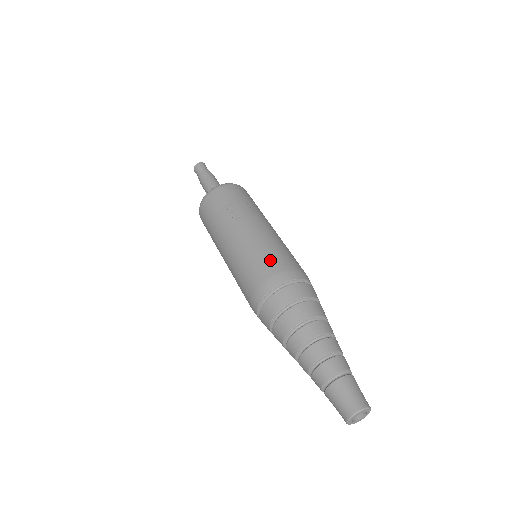
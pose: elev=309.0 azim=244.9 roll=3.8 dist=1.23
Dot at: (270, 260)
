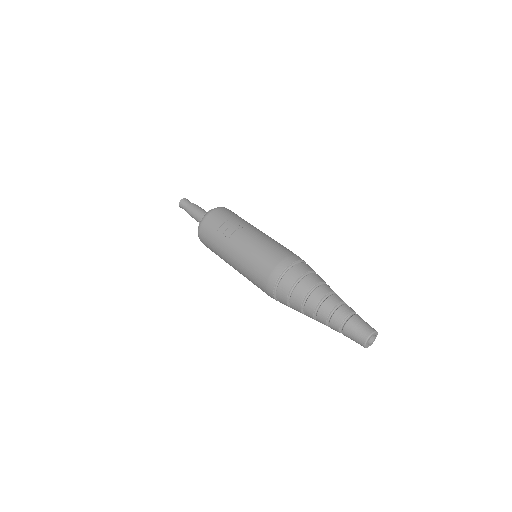
Dot at: (267, 259)
